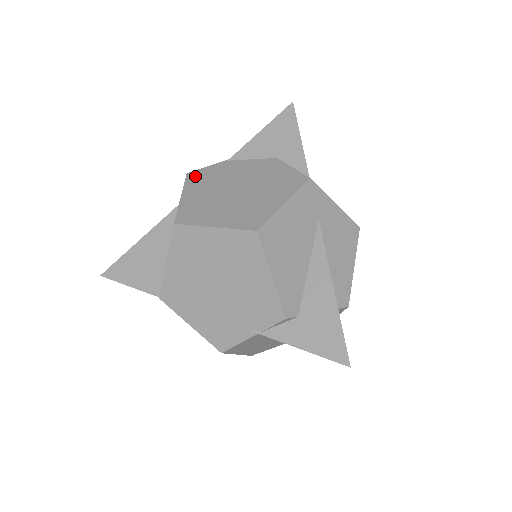
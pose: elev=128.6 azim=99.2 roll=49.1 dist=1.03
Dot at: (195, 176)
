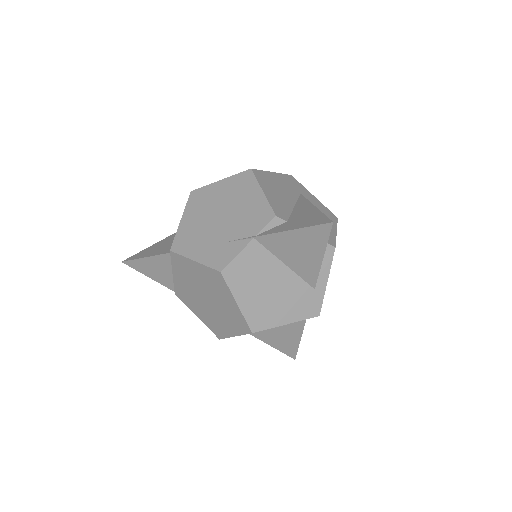
Dot at: occluded
